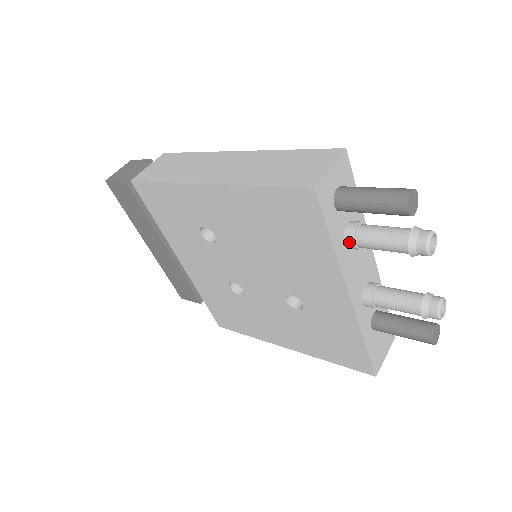
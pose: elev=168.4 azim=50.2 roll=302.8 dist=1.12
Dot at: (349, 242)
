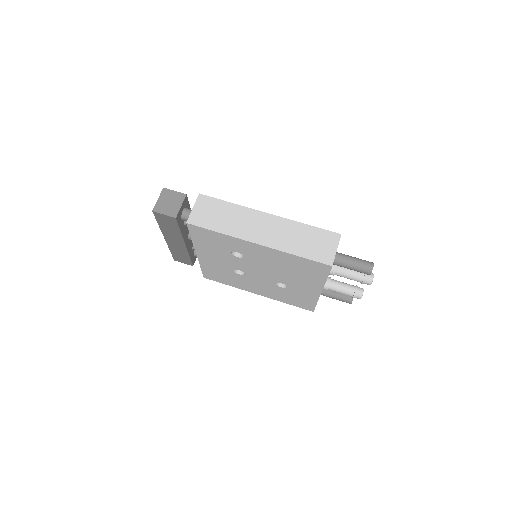
Dot at: (331, 274)
